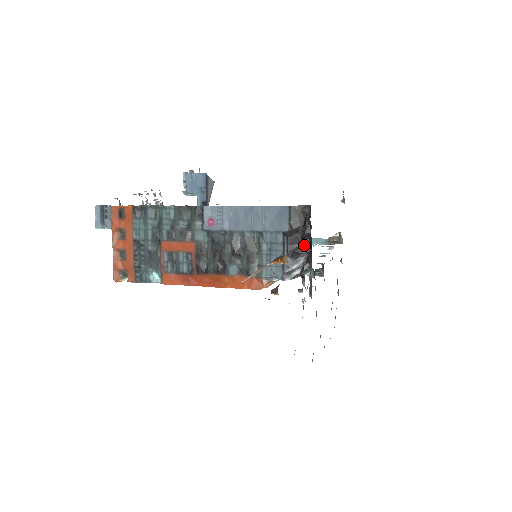
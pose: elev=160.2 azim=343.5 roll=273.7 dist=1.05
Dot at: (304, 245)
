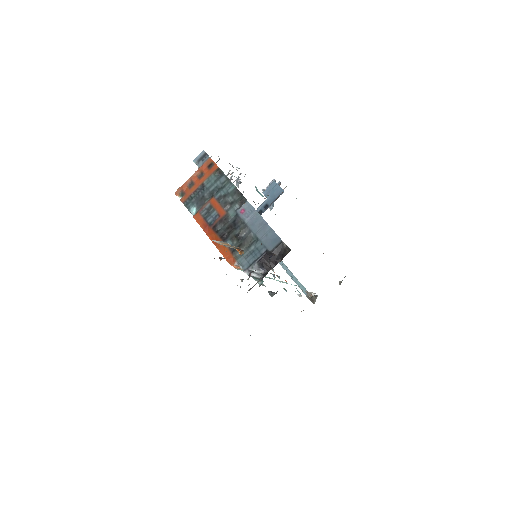
Dot at: (270, 265)
